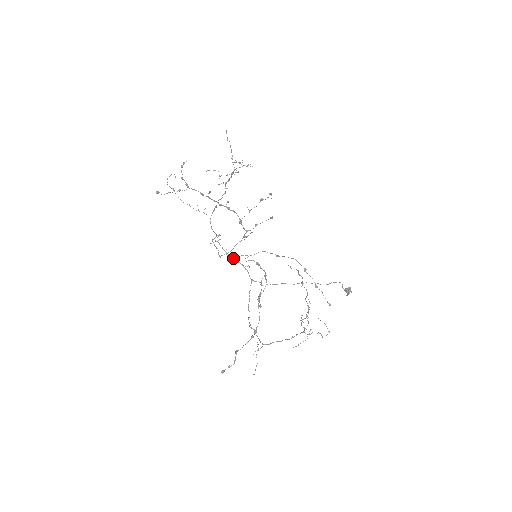
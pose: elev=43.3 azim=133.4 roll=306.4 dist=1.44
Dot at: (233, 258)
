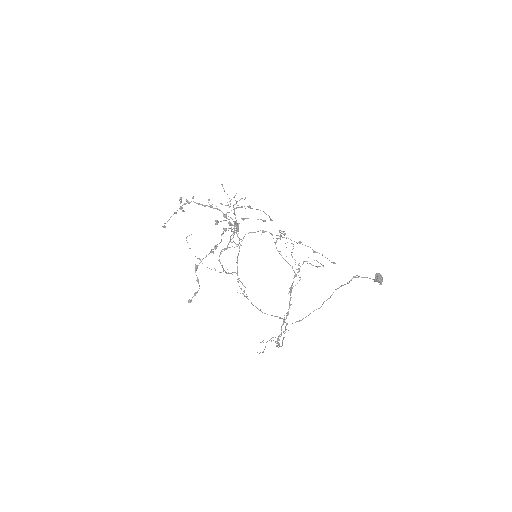
Dot at: occluded
